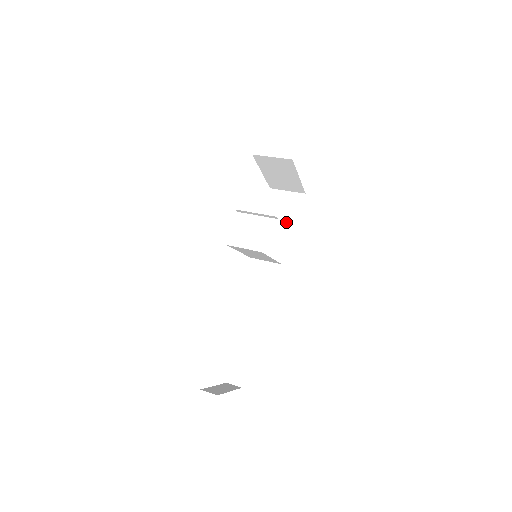
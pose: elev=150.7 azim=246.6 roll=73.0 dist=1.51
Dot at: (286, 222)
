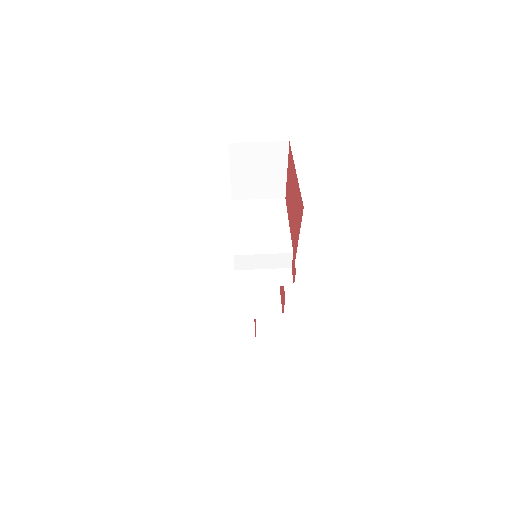
Dot at: (270, 184)
